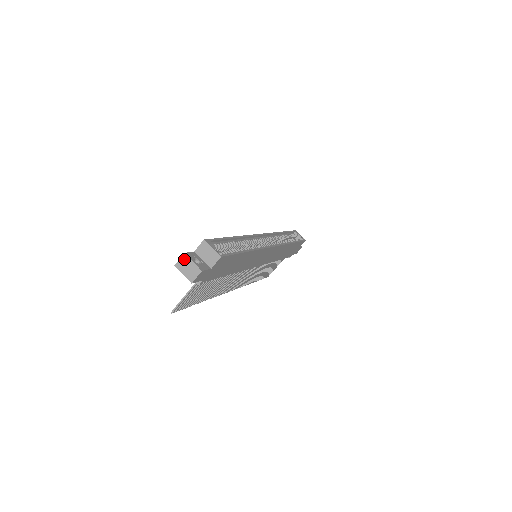
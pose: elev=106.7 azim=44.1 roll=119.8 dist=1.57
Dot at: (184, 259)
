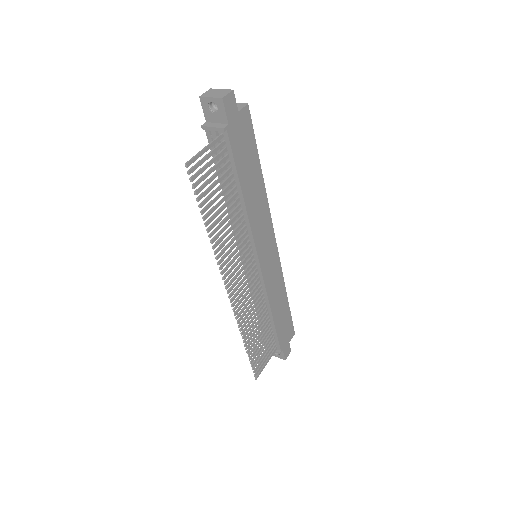
Dot at: (211, 91)
